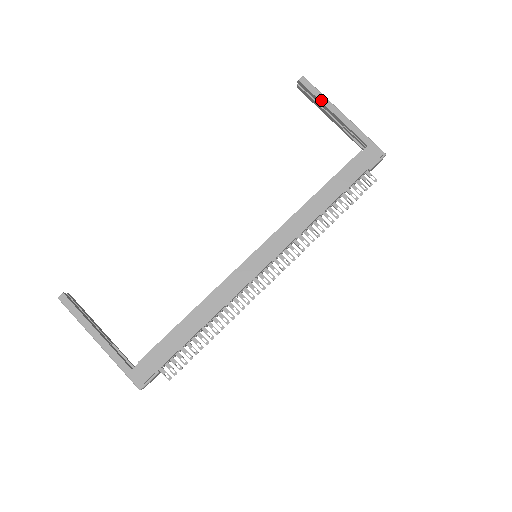
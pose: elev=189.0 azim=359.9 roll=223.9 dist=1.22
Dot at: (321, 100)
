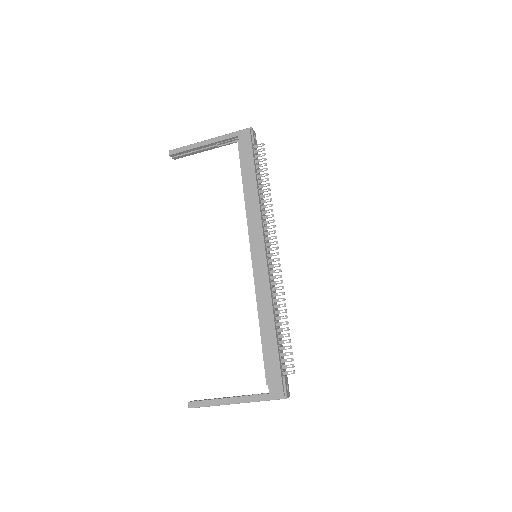
Dot at: (190, 148)
